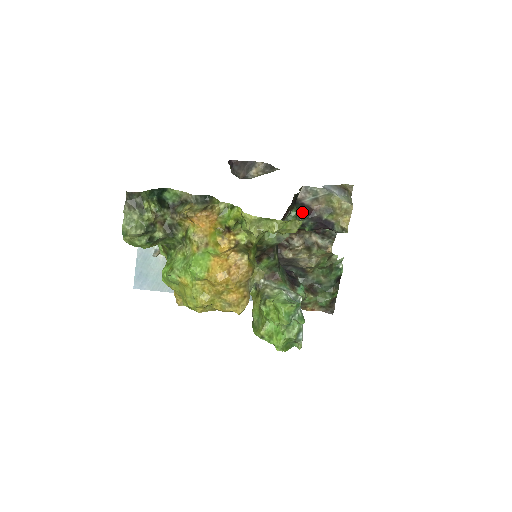
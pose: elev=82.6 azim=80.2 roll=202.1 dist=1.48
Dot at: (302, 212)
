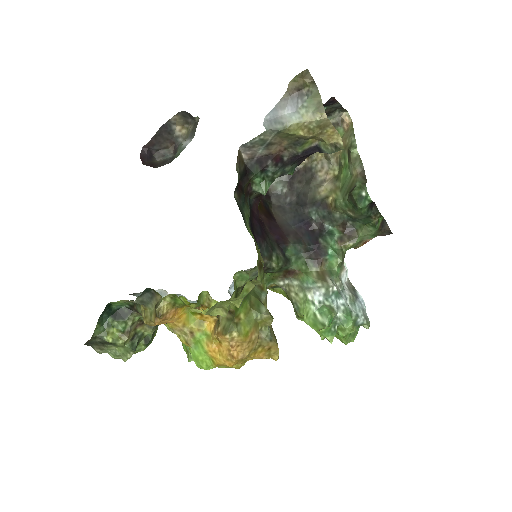
Dot at: (266, 169)
